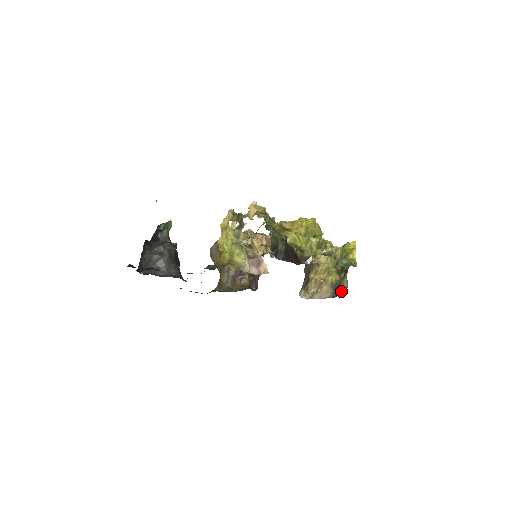
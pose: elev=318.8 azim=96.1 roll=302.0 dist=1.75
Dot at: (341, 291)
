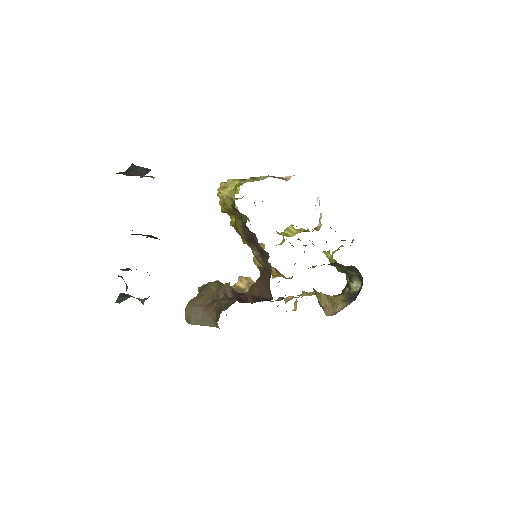
Dot at: (358, 293)
